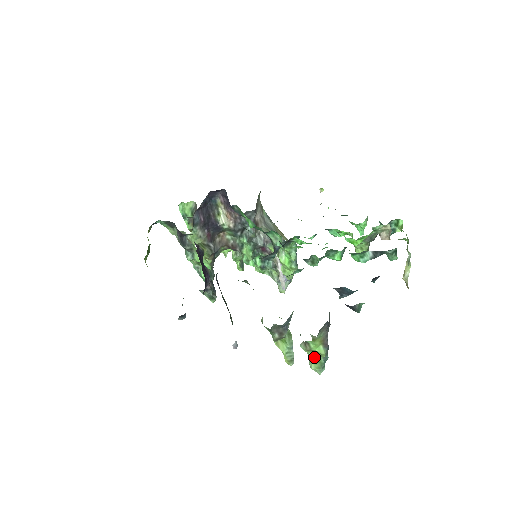
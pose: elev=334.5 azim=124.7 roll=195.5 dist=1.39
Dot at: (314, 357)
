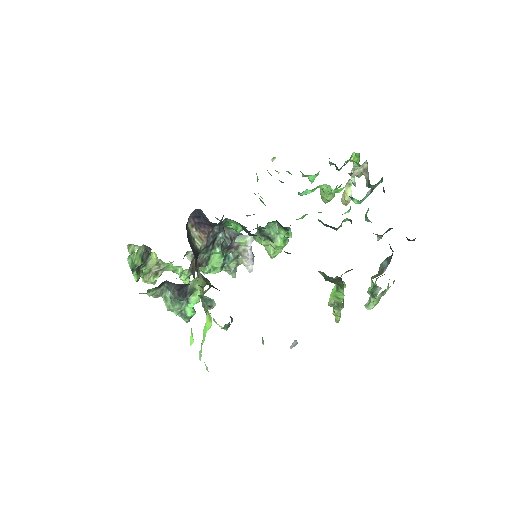
Dot at: (377, 298)
